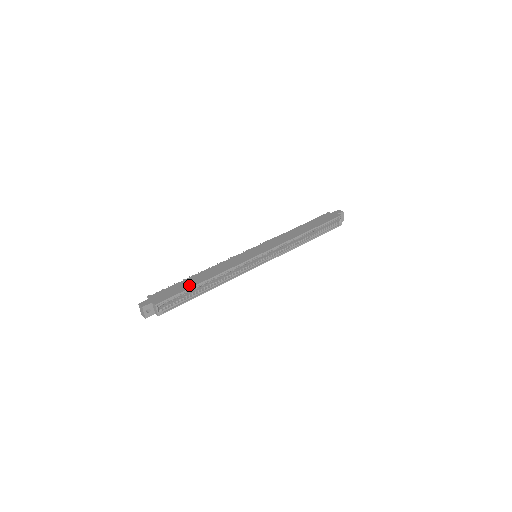
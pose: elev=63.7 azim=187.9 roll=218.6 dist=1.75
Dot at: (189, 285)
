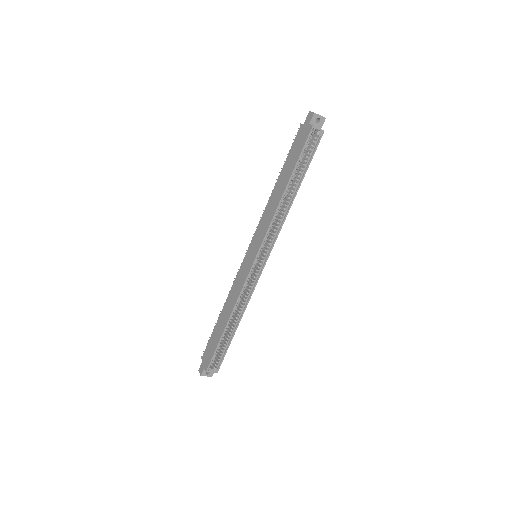
Dot at: (218, 336)
